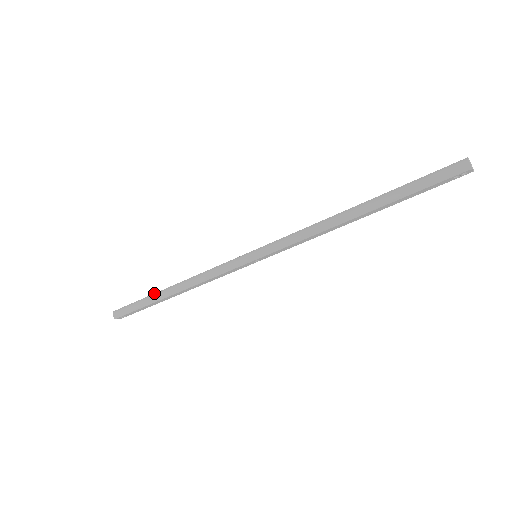
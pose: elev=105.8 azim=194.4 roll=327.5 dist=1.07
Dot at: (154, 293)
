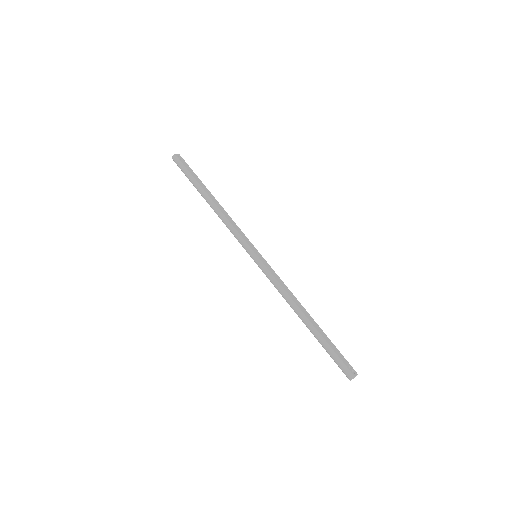
Dot at: (200, 185)
